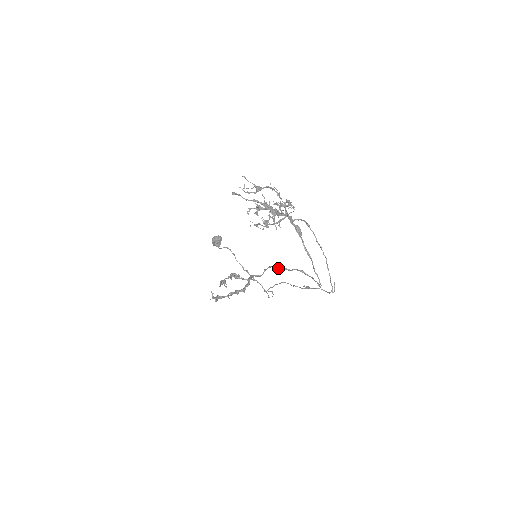
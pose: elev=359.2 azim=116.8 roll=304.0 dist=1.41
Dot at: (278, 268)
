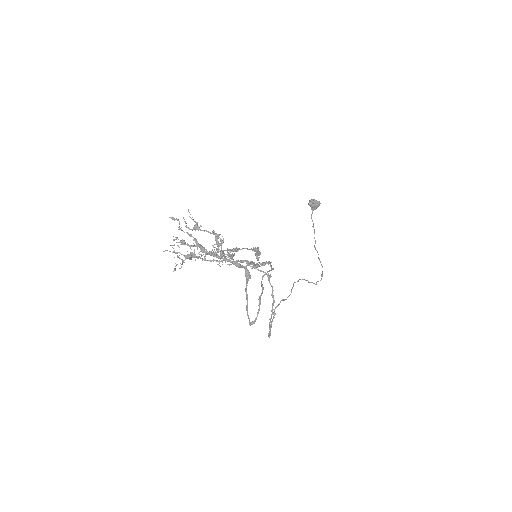
Dot at: (262, 279)
